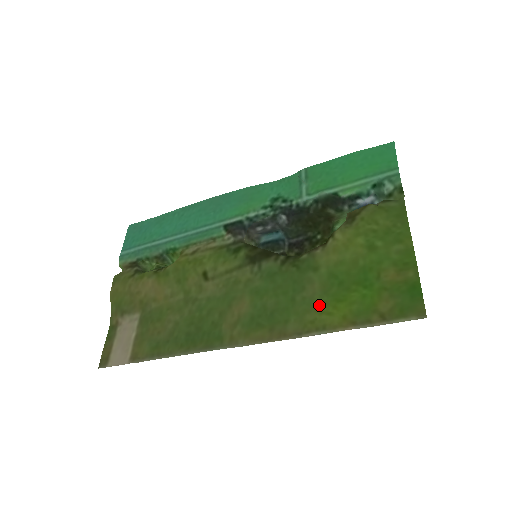
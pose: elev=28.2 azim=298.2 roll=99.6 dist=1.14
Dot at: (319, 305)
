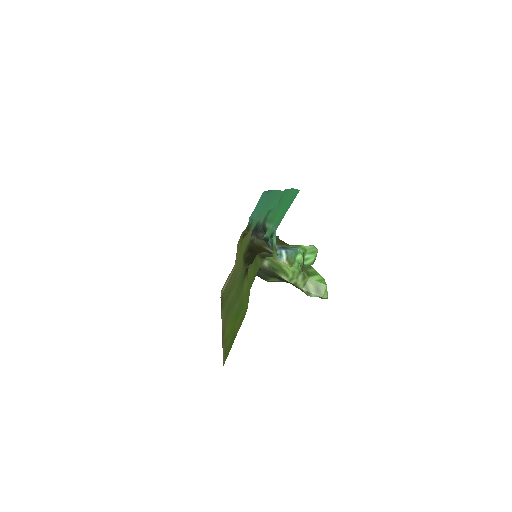
Dot at: (231, 318)
